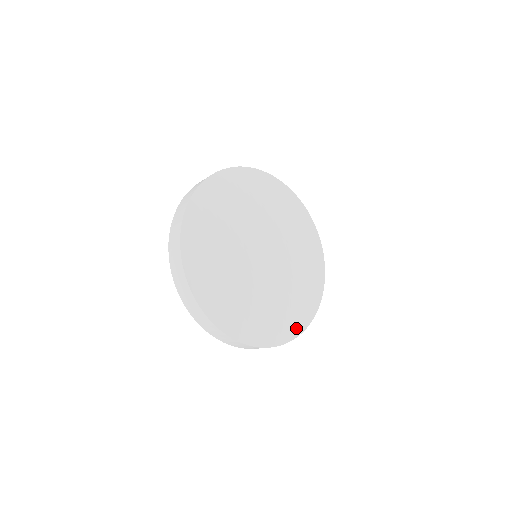
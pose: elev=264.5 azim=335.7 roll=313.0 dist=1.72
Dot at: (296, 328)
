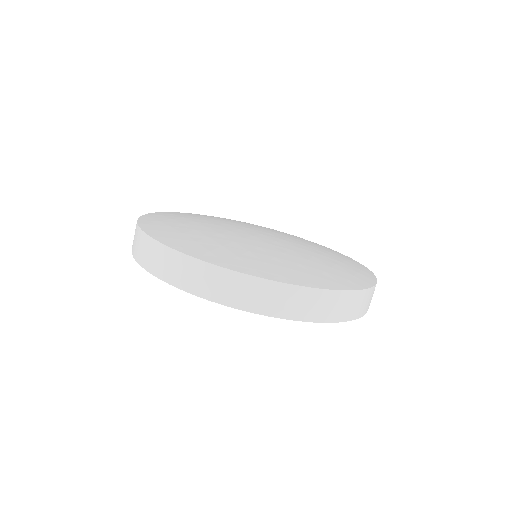
Dot at: (364, 279)
